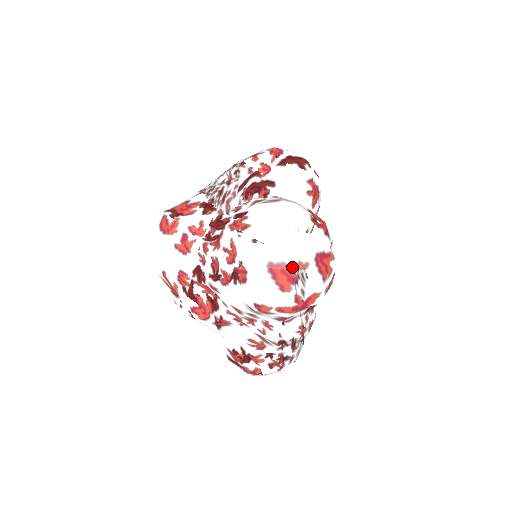
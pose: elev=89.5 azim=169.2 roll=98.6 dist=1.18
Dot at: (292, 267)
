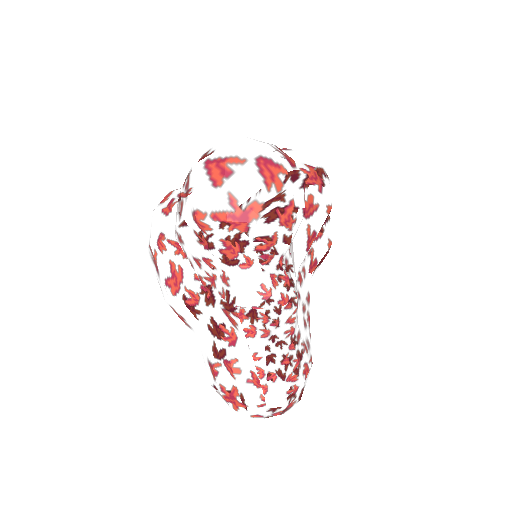
Dot at: (227, 160)
